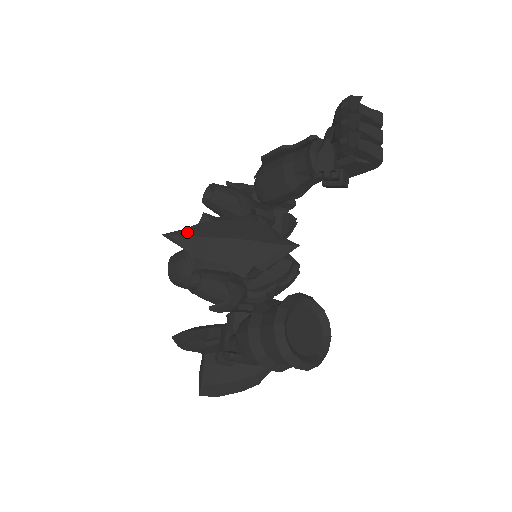
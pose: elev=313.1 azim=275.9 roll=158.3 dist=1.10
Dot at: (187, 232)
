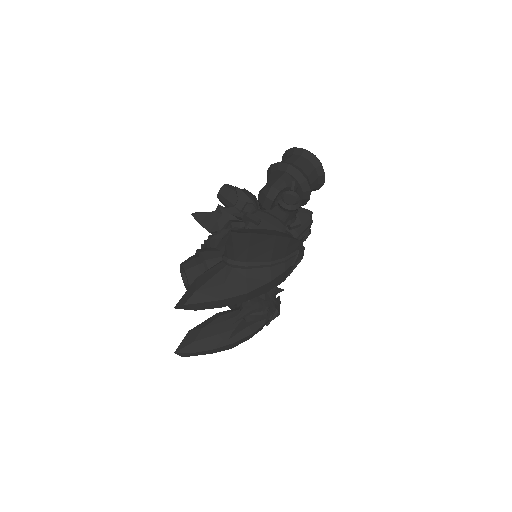
Dot at: occluded
